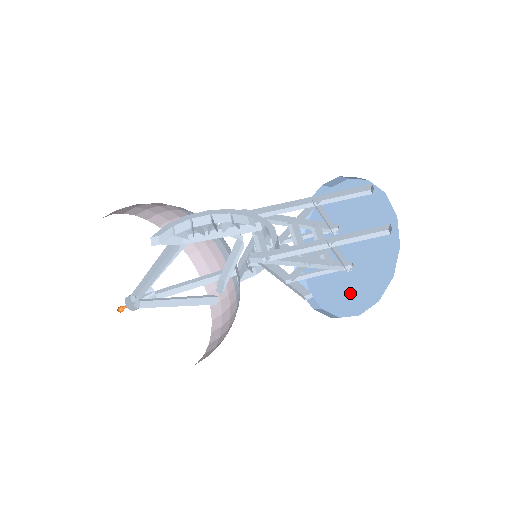
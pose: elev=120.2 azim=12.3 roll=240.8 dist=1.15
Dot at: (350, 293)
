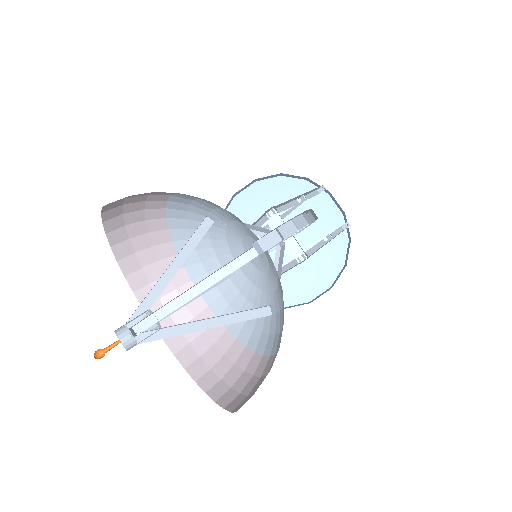
Dot at: (295, 283)
